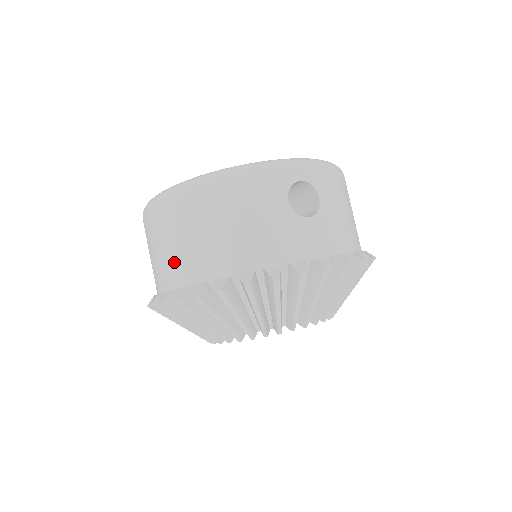
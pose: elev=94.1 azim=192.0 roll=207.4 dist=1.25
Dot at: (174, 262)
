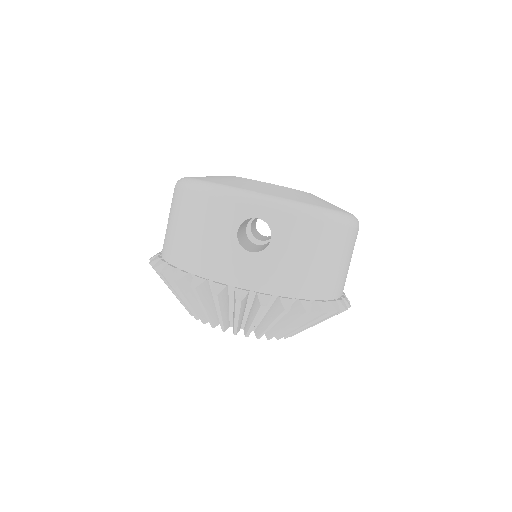
Dot at: (165, 235)
